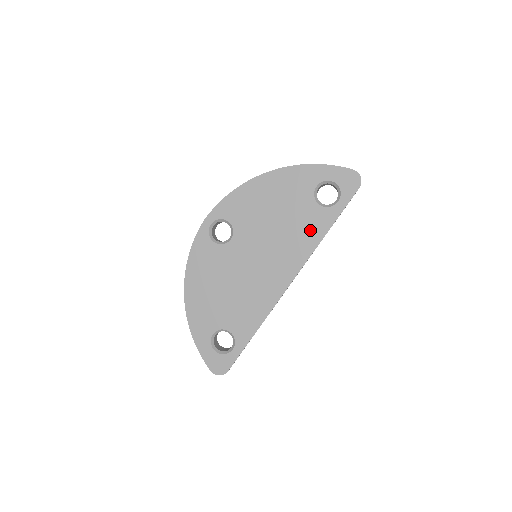
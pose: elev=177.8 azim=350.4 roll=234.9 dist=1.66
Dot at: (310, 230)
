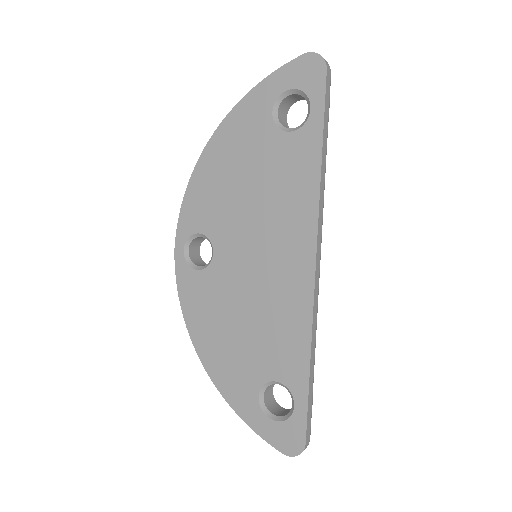
Dot at: (297, 173)
